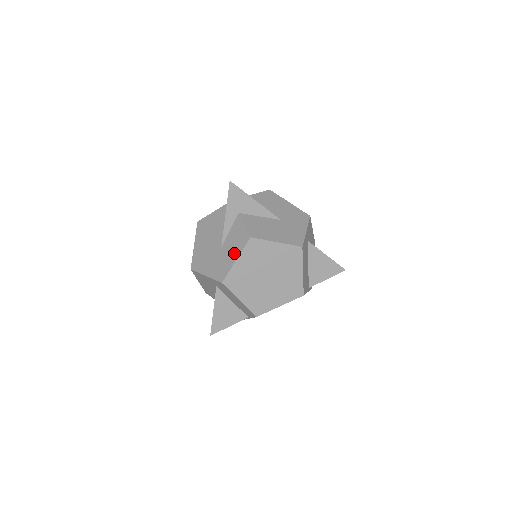
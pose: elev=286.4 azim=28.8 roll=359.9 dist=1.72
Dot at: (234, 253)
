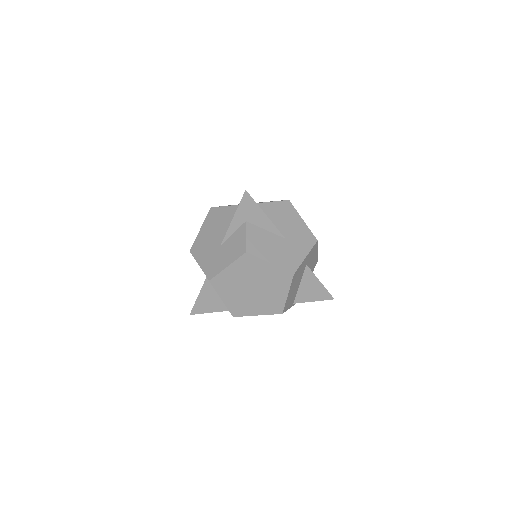
Dot at: (228, 259)
